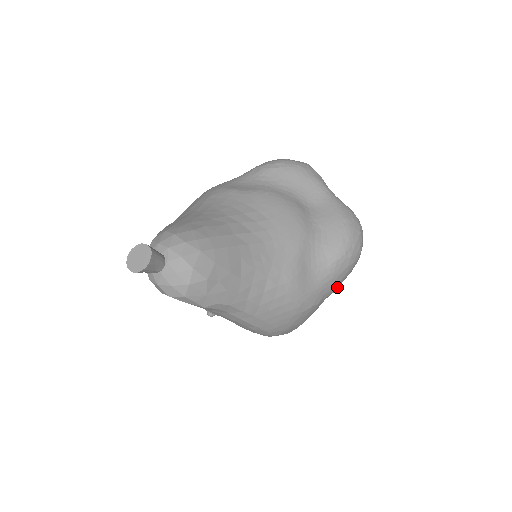
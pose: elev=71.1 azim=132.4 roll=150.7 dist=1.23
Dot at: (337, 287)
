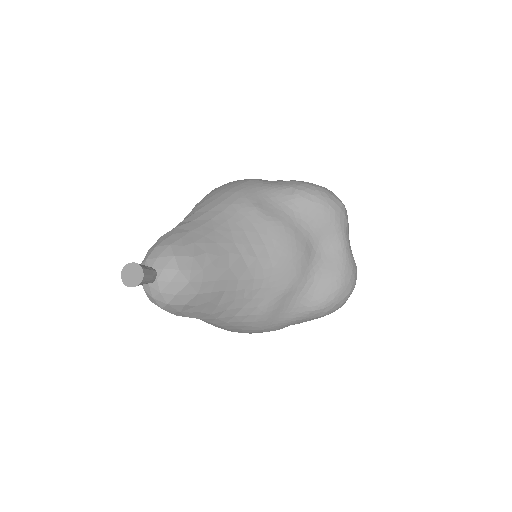
Dot at: occluded
